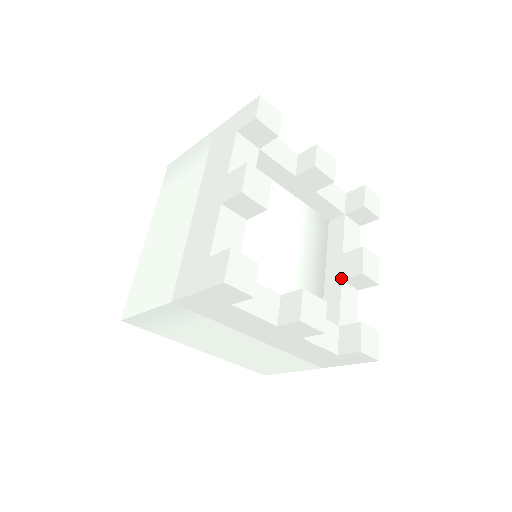
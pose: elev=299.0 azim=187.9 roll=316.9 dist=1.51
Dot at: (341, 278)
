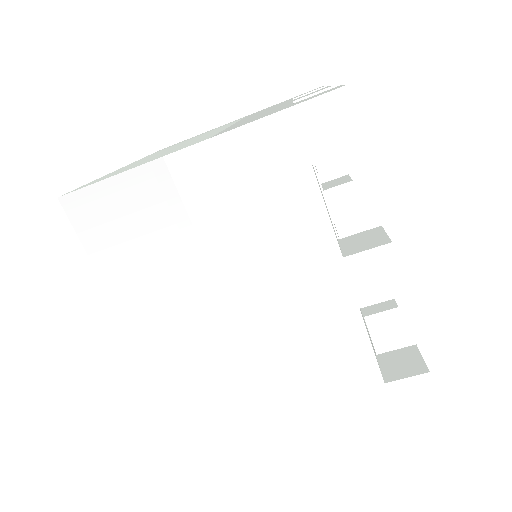
Dot at: (333, 222)
